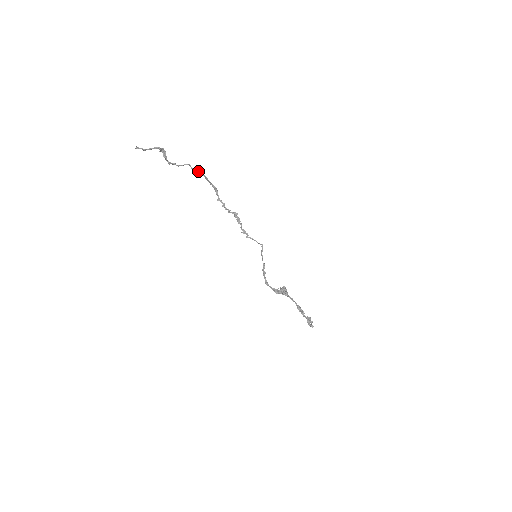
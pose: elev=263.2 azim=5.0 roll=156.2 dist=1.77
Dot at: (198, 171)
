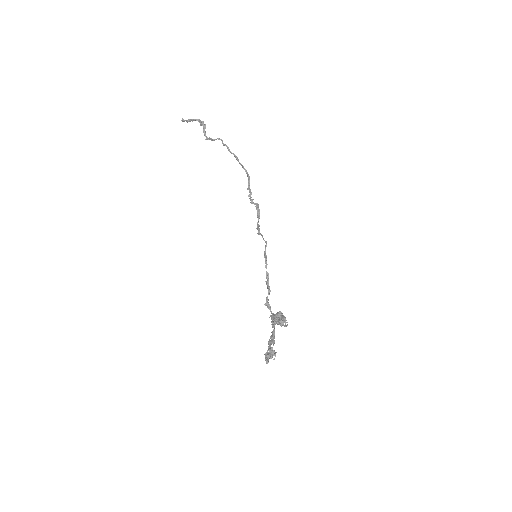
Dot at: (228, 147)
